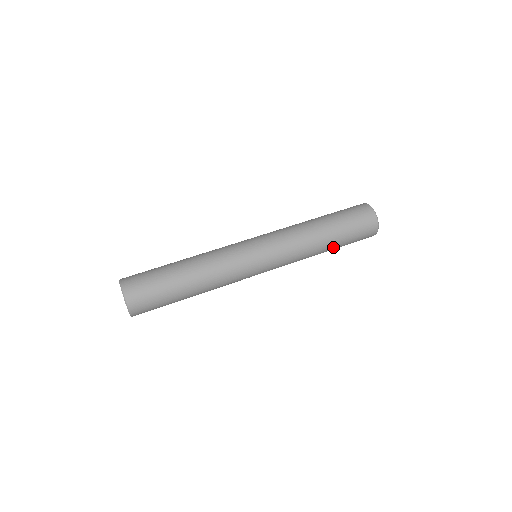
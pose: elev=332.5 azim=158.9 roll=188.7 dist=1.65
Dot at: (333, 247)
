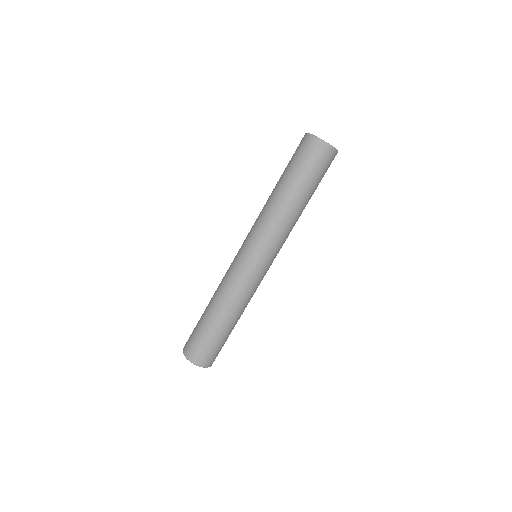
Dot at: (296, 192)
